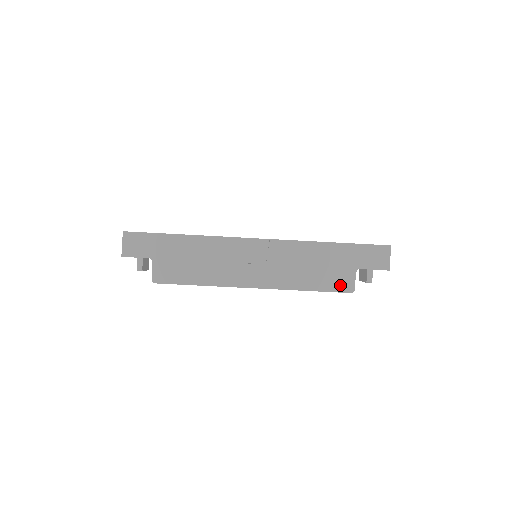
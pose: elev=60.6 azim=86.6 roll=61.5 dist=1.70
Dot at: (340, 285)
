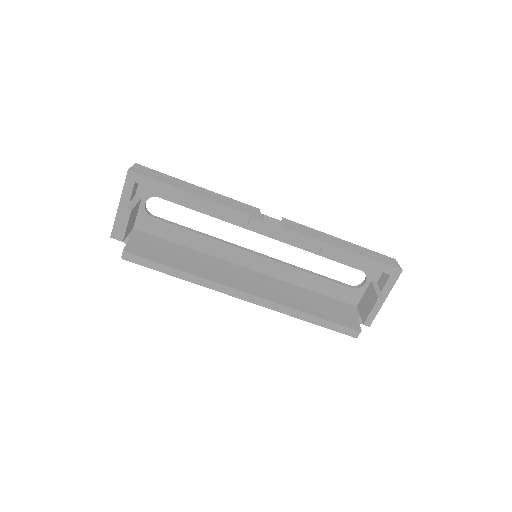
Dot at: (344, 322)
